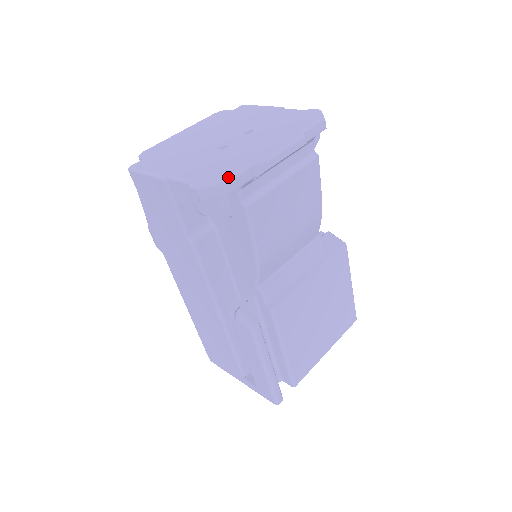
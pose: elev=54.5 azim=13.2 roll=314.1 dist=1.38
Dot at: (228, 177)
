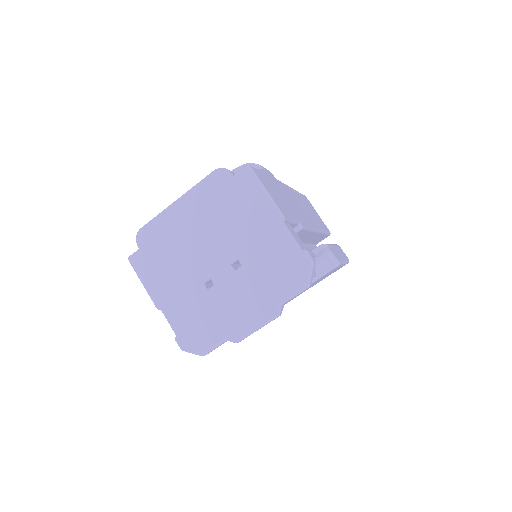
Dot at: (204, 353)
